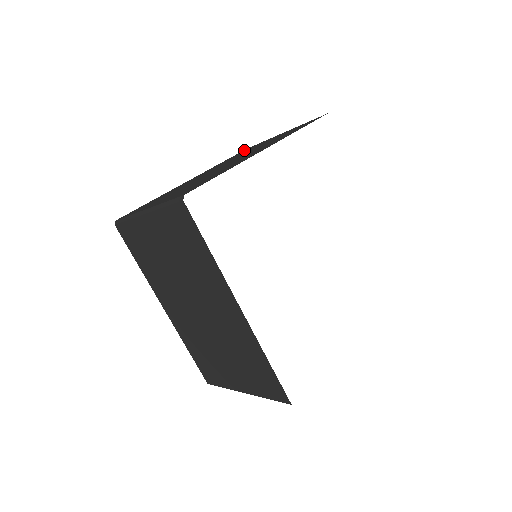
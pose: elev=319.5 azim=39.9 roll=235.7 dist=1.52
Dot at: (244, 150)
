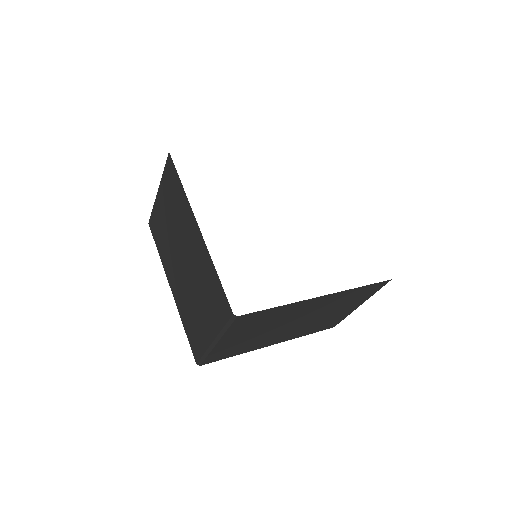
Dot at: occluded
